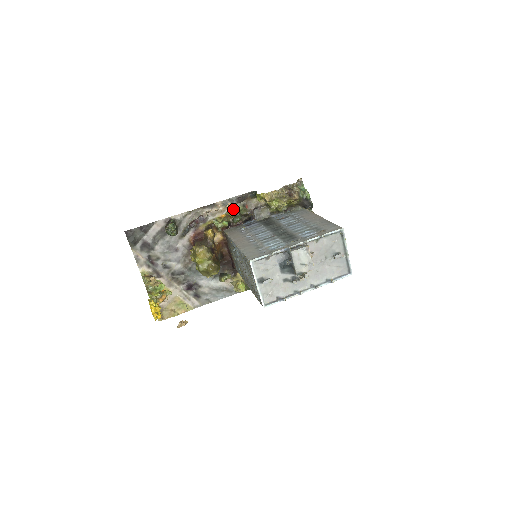
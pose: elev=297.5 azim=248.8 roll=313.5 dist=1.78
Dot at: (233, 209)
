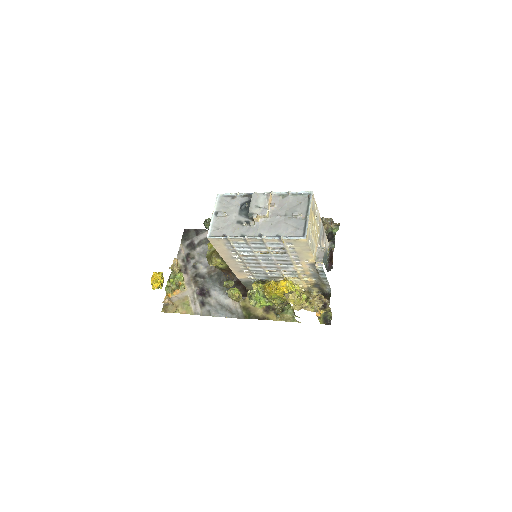
Dot at: occluded
